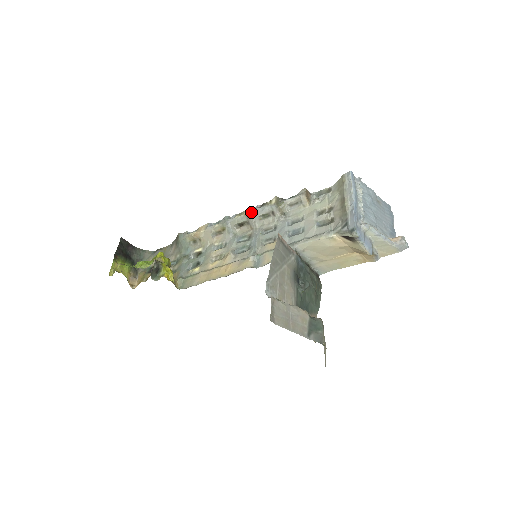
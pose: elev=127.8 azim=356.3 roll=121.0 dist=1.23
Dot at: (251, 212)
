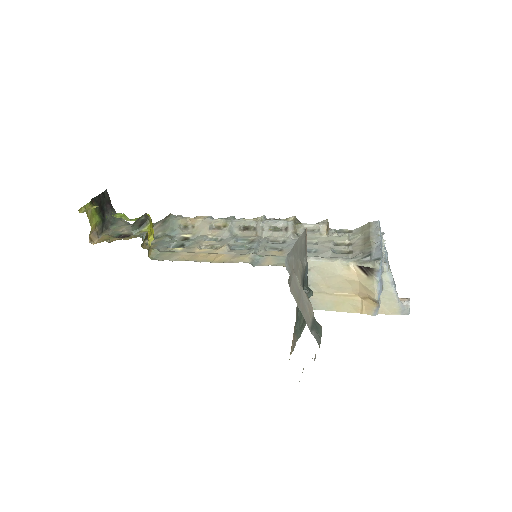
Dot at: (263, 219)
